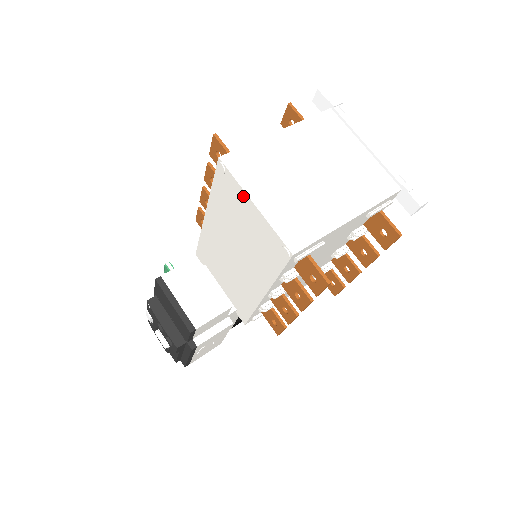
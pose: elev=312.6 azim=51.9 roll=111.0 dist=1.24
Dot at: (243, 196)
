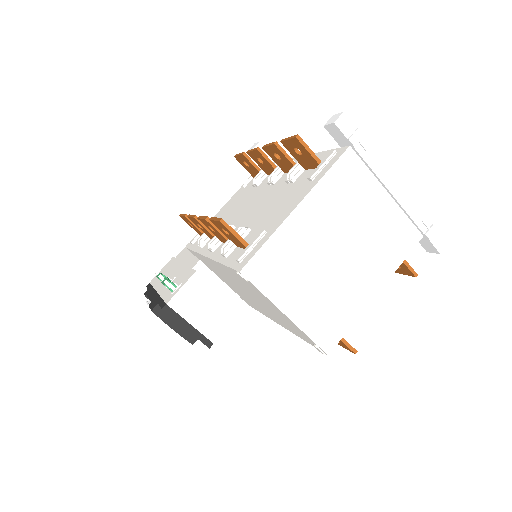
Dot at: (271, 303)
